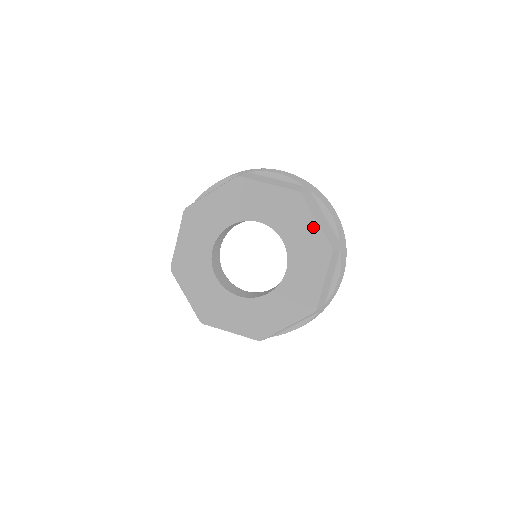
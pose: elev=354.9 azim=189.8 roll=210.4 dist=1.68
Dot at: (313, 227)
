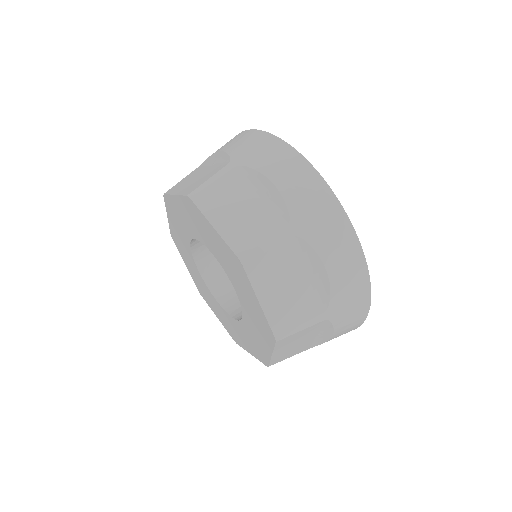
Dot at: (267, 350)
